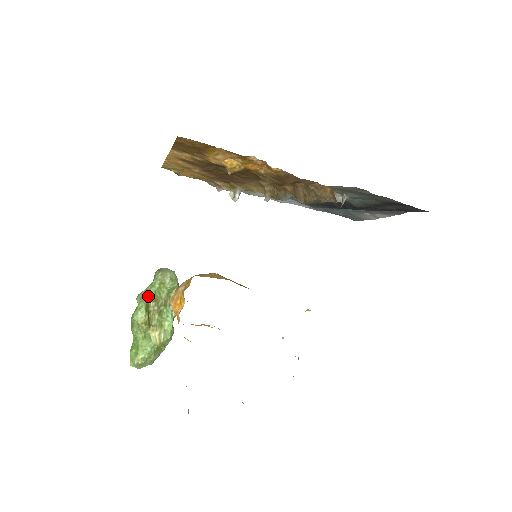
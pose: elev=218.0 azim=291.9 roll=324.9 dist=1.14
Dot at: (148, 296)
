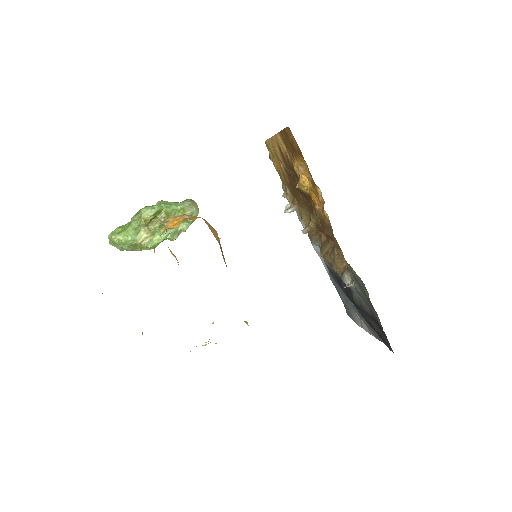
Dot at: (166, 207)
